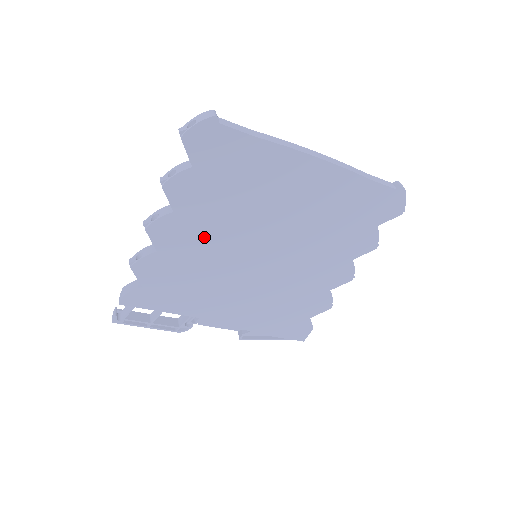
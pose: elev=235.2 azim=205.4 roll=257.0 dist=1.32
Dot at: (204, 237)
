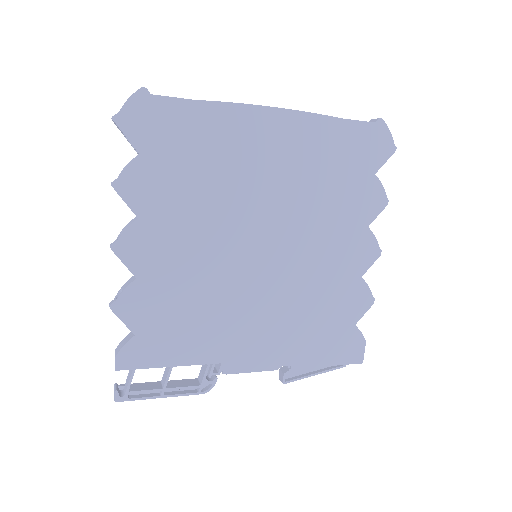
Dot at: (185, 243)
